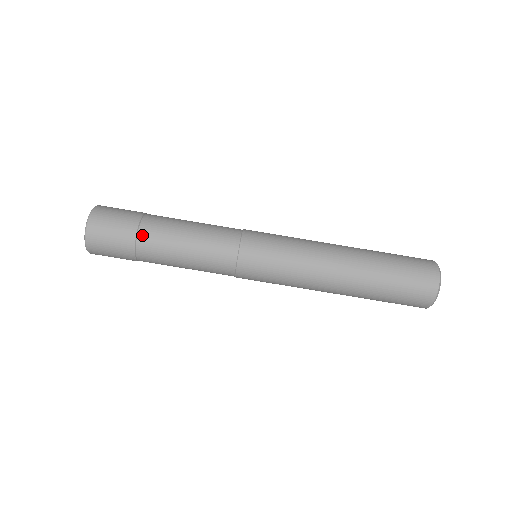
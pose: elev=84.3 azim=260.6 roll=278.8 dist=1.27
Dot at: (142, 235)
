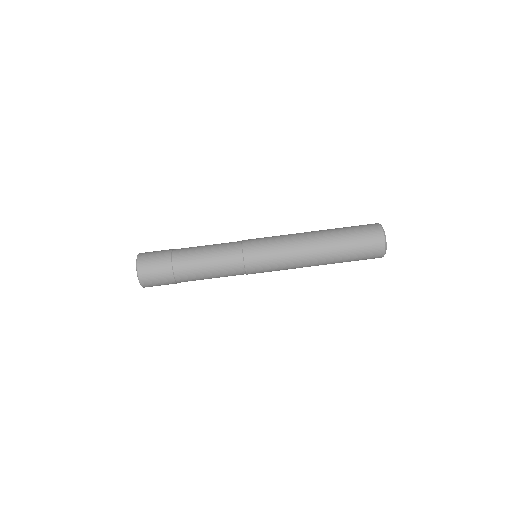
Dot at: (175, 254)
